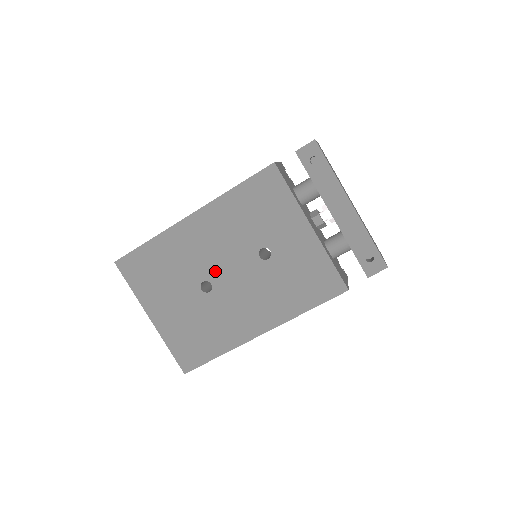
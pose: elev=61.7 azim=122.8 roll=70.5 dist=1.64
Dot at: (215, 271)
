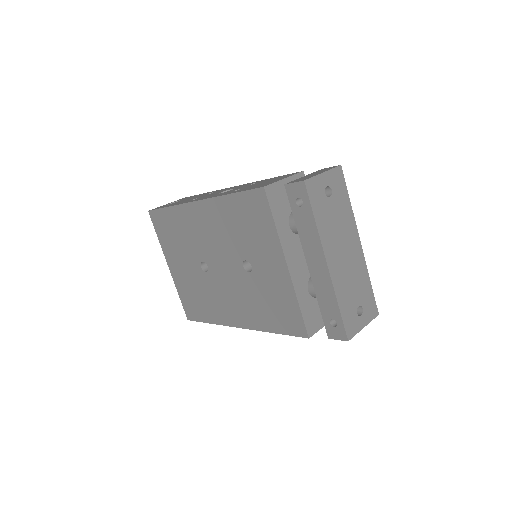
Dot at: (211, 258)
